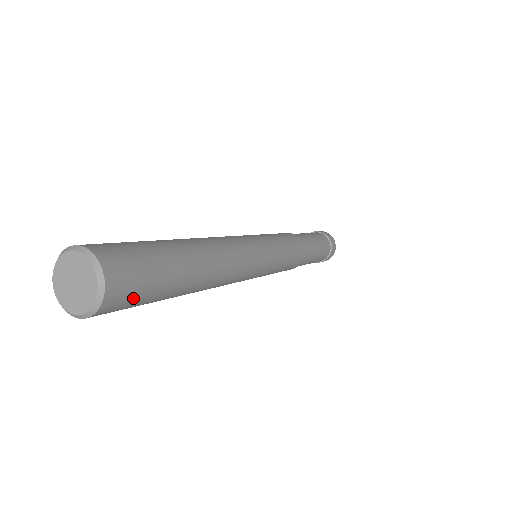
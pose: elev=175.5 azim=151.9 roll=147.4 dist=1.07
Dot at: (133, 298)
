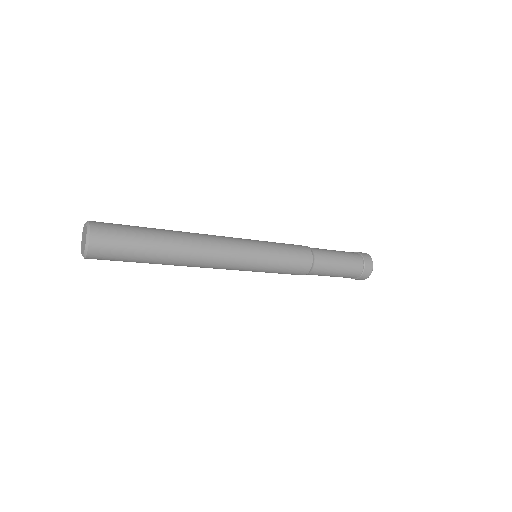
Dot at: (110, 257)
